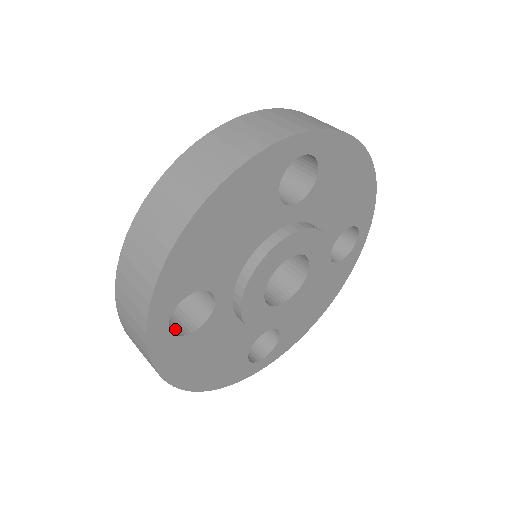
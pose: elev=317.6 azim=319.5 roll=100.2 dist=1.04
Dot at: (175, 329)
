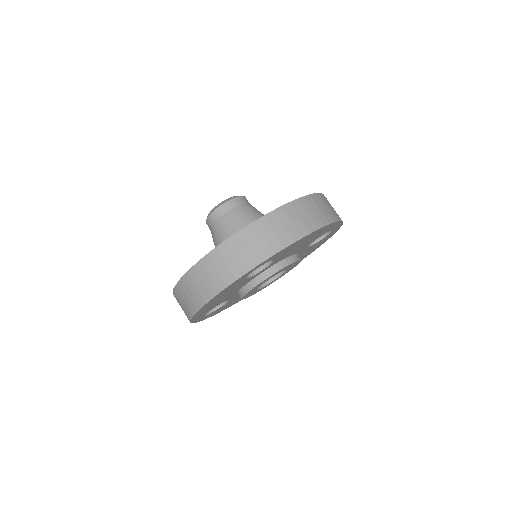
Dot at: occluded
